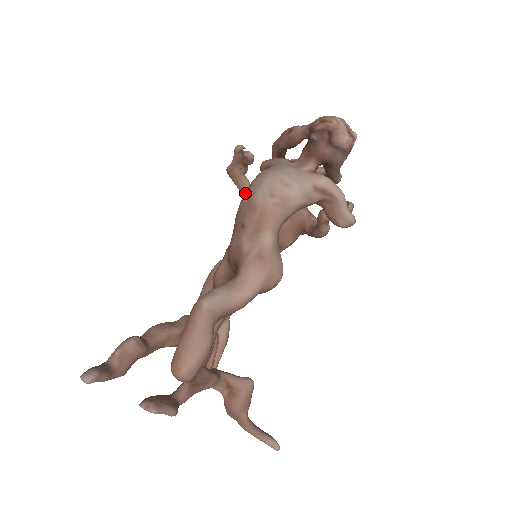
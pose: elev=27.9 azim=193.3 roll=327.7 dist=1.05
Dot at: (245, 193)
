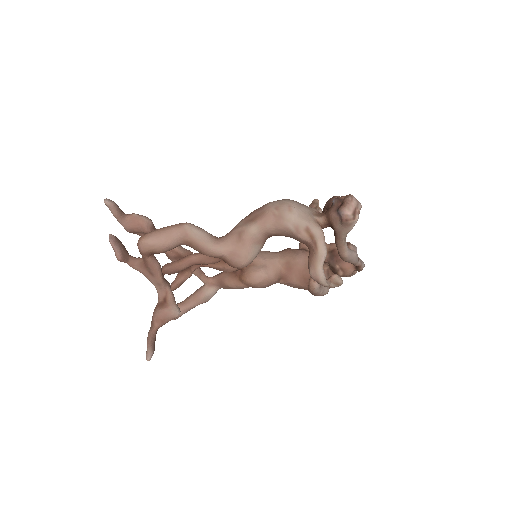
Dot at: occluded
